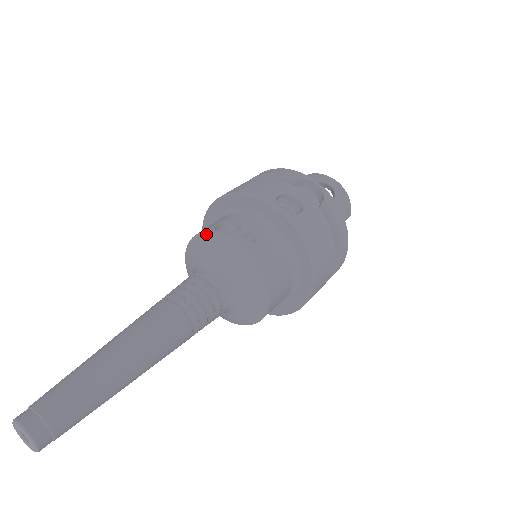
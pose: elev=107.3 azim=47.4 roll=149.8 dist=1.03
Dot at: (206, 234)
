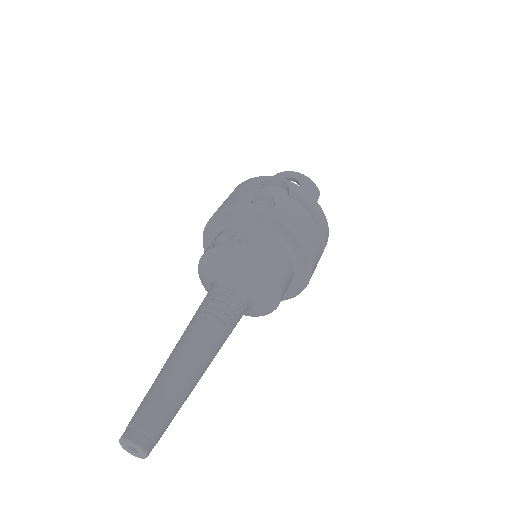
Dot at: (208, 252)
